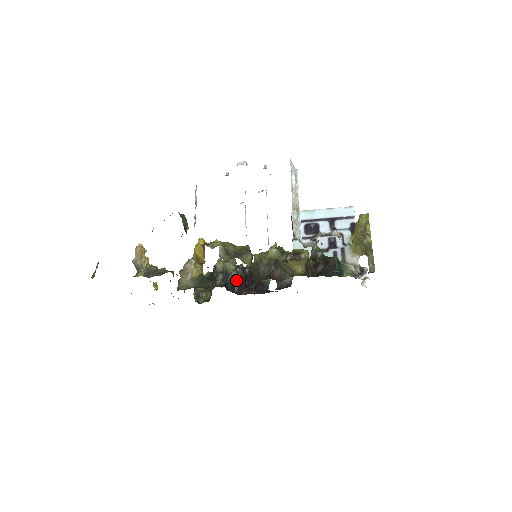
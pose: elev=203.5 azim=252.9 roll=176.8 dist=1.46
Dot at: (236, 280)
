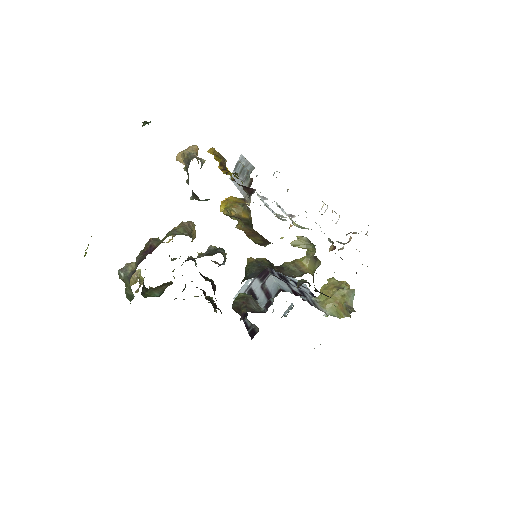
Dot at: (211, 281)
